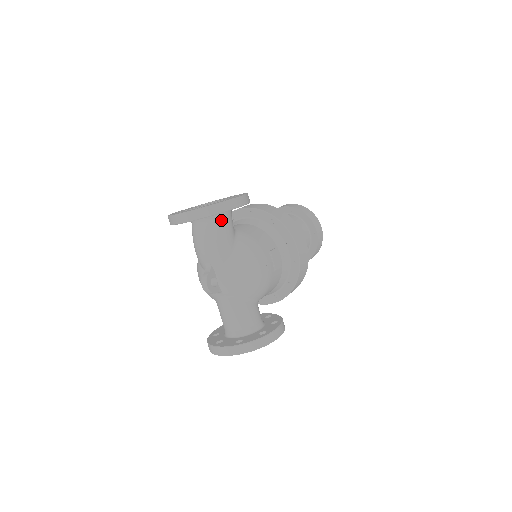
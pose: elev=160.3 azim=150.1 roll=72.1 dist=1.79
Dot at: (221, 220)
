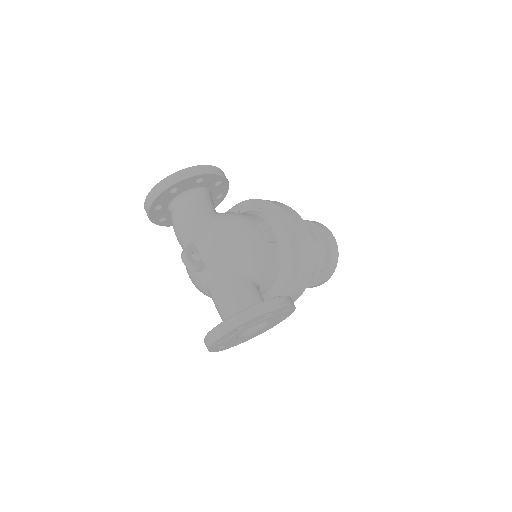
Dot at: (197, 195)
